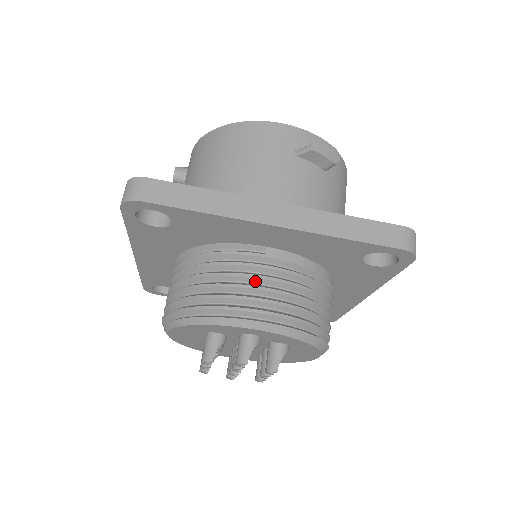
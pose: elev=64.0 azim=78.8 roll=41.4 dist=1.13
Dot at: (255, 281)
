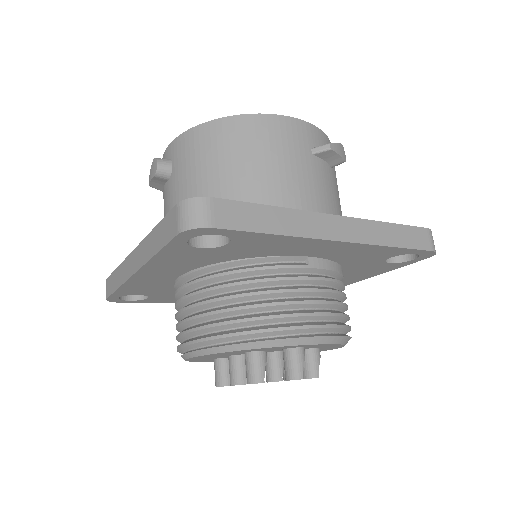
Dot at: (304, 295)
